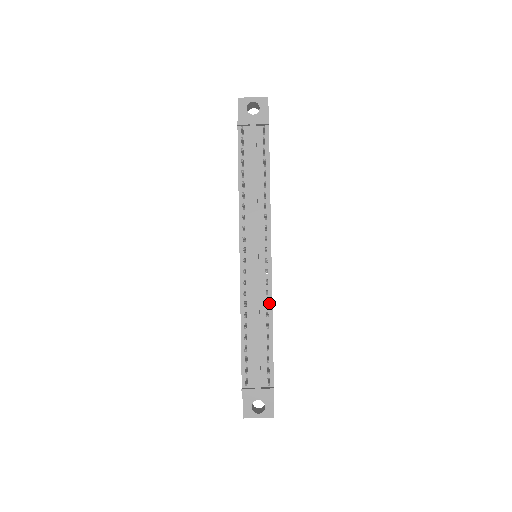
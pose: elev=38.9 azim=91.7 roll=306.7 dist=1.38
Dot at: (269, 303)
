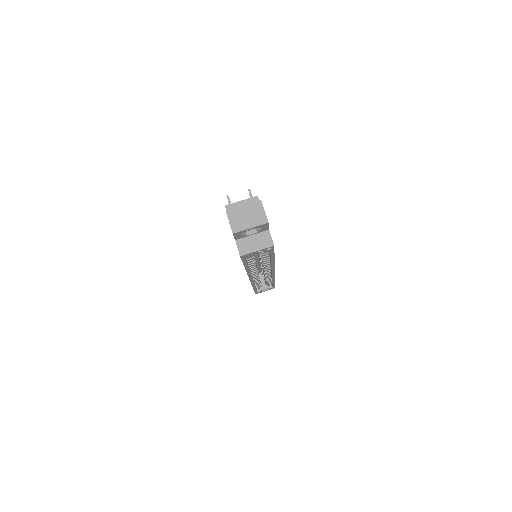
Dot at: occluded
